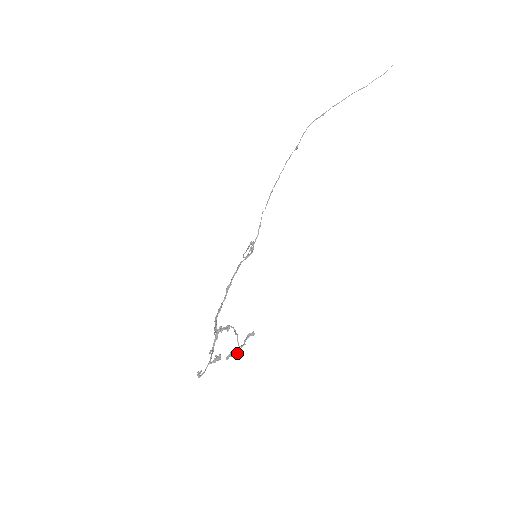
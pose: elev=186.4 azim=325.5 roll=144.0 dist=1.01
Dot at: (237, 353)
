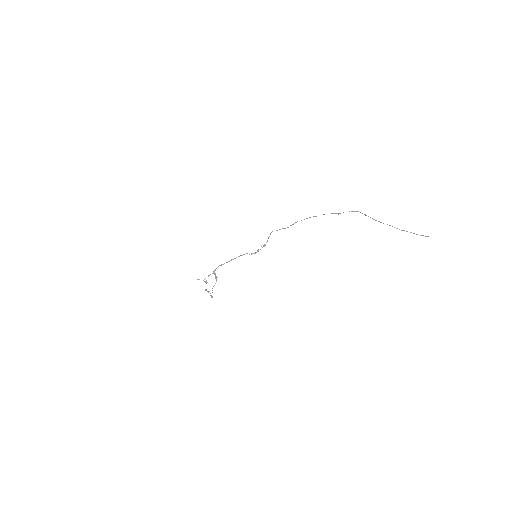
Dot at: occluded
